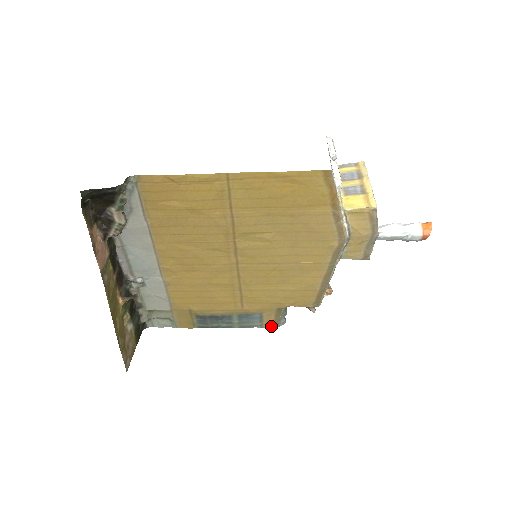
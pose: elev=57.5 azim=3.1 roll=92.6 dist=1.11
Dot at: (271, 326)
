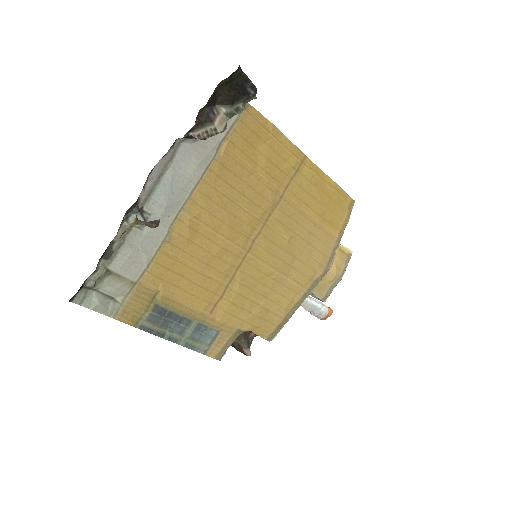
Dot at: (214, 355)
